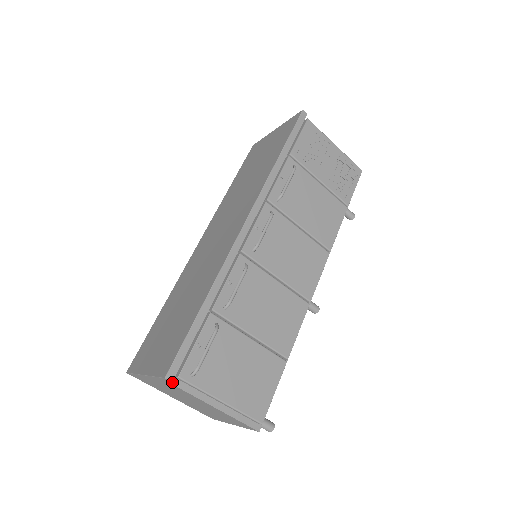
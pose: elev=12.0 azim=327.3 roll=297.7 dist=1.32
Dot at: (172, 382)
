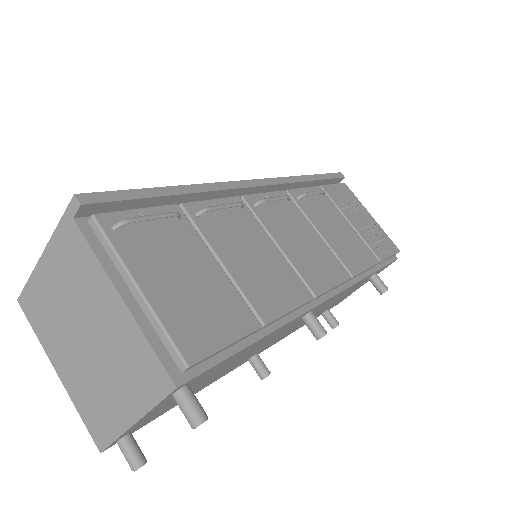
Dot at: (80, 225)
